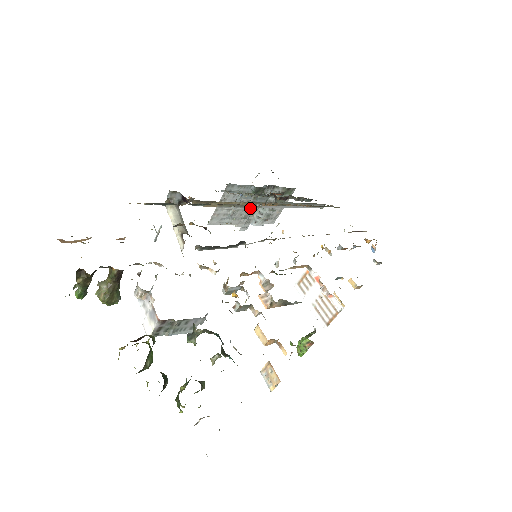
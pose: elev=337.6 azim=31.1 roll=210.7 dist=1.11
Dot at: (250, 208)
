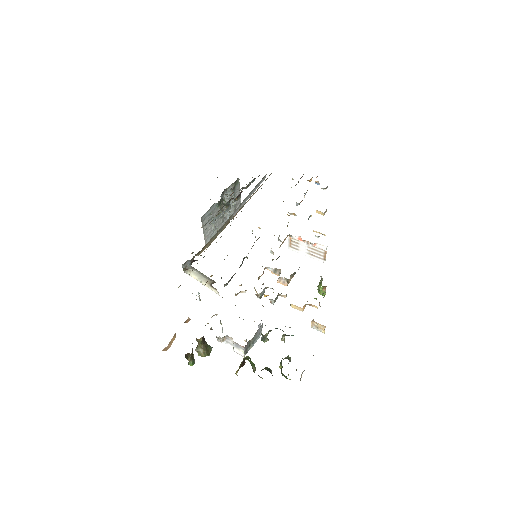
Dot at: (222, 214)
